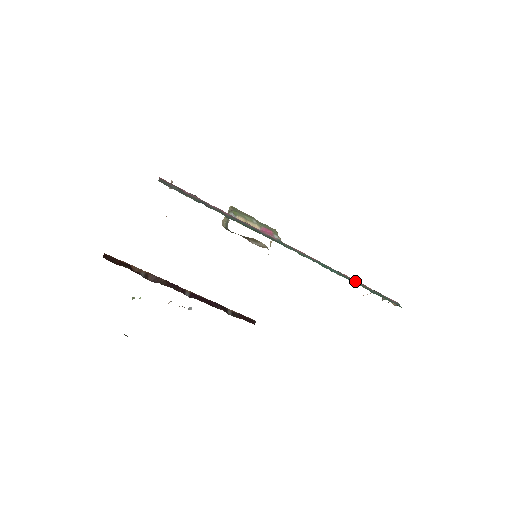
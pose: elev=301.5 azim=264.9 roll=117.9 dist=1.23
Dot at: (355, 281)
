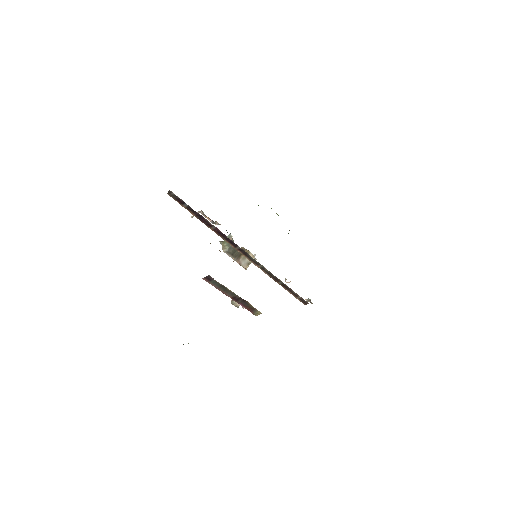
Dot at: occluded
